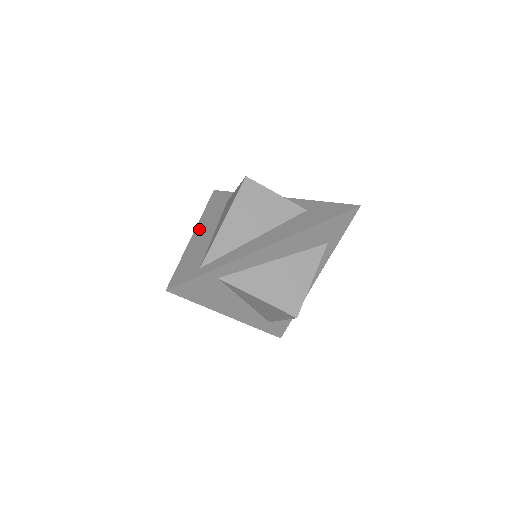
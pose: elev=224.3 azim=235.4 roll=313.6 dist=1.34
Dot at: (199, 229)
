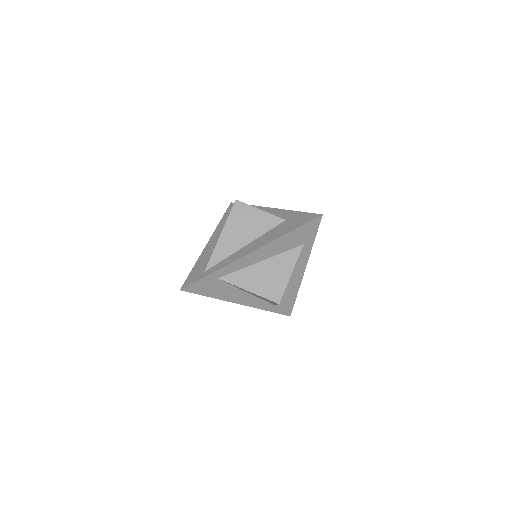
Dot at: (212, 239)
